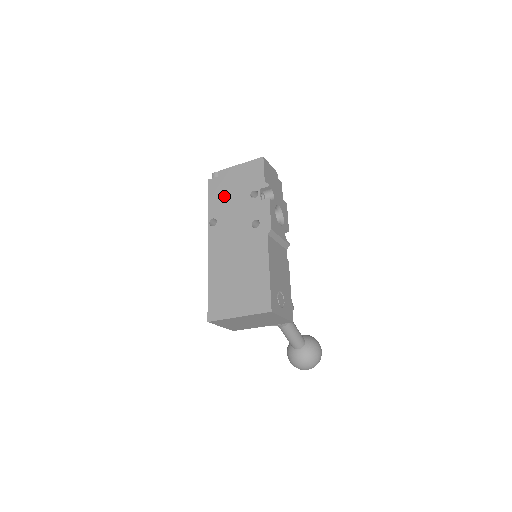
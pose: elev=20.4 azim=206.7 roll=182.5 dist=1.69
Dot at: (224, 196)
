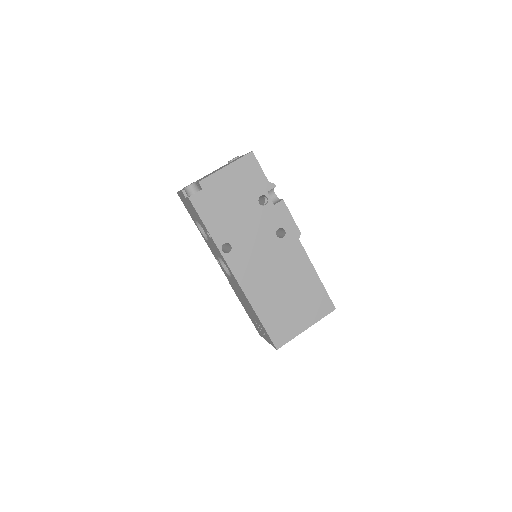
Dot at: (225, 213)
